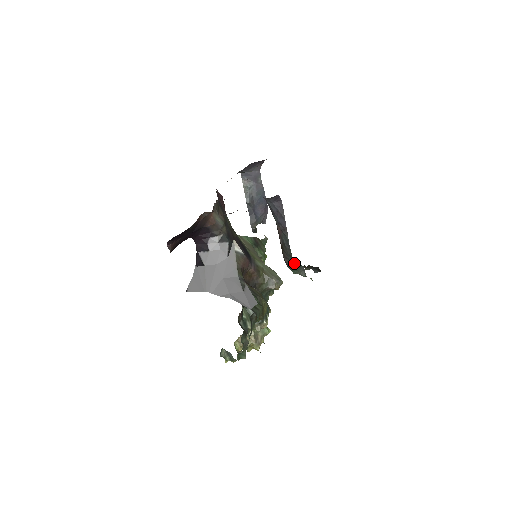
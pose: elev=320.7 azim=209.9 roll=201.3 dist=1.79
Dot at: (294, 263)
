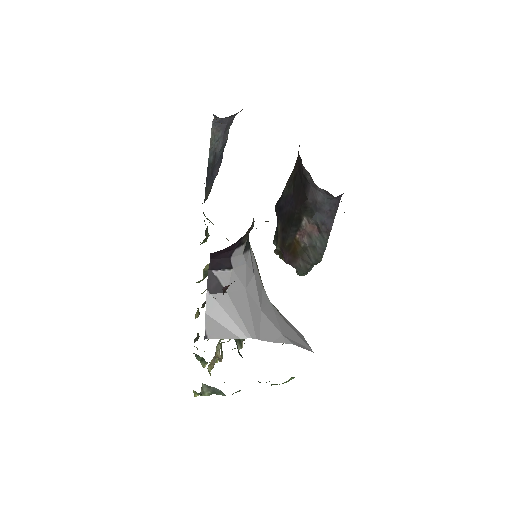
Dot at: (312, 266)
